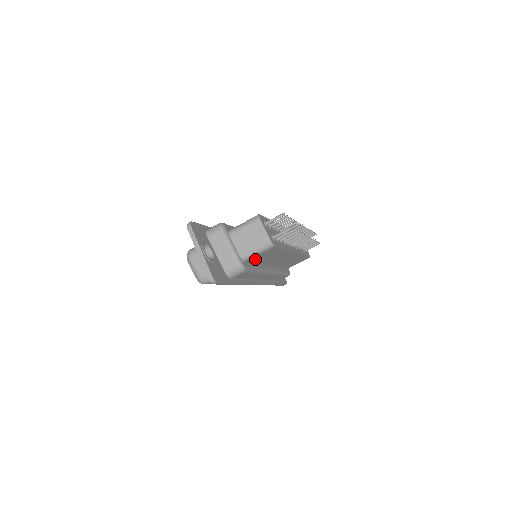
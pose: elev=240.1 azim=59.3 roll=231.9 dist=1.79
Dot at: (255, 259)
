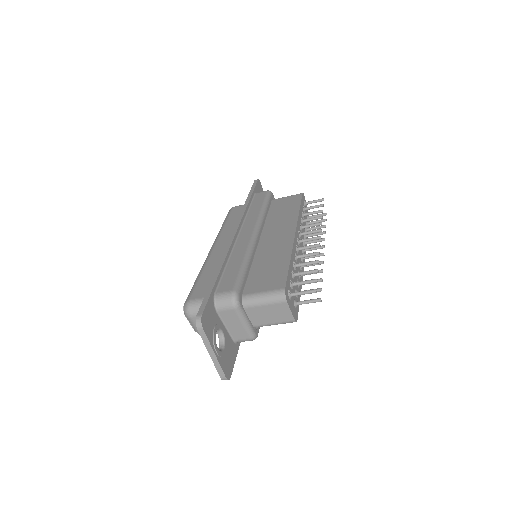
Dot at: occluded
